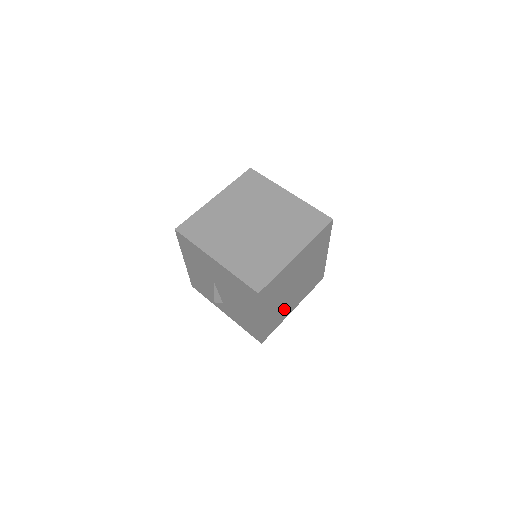
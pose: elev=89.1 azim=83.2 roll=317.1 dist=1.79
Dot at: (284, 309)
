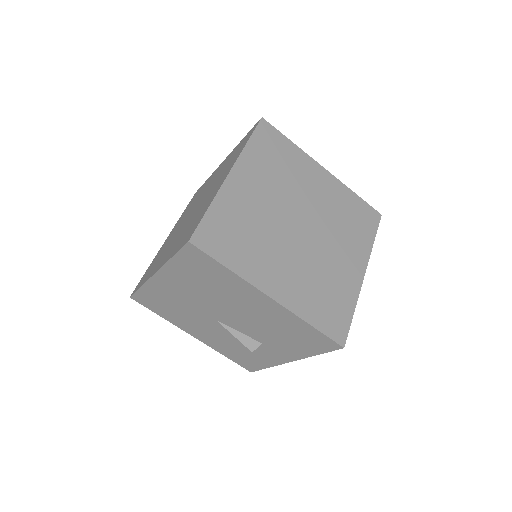
Dot at: (329, 274)
